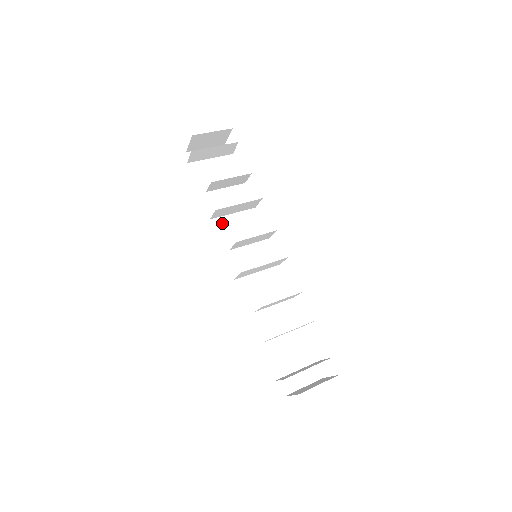
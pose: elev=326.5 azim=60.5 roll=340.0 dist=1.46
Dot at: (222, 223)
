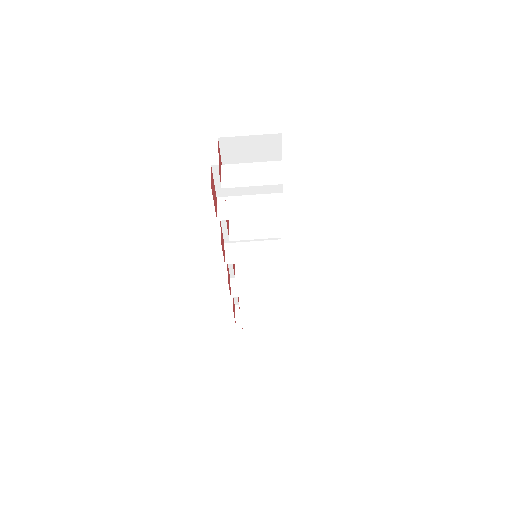
Dot at: occluded
